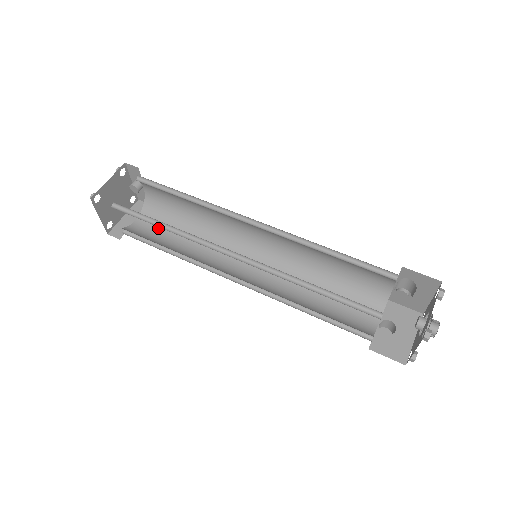
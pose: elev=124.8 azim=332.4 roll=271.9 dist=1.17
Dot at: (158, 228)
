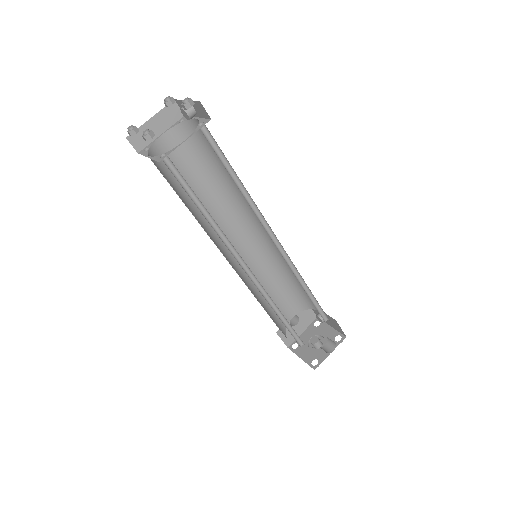
Dot at: (183, 159)
